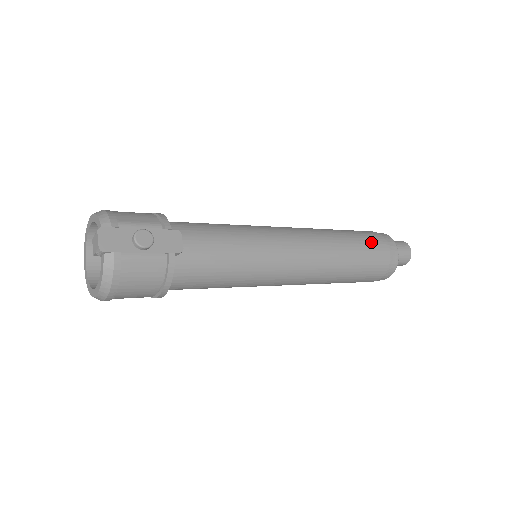
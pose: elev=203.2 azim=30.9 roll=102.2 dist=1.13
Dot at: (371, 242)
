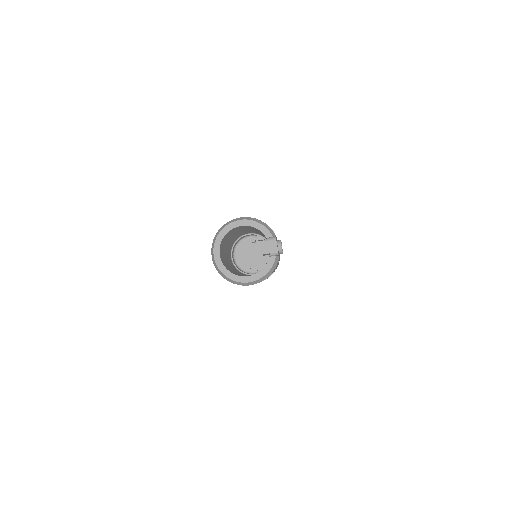
Dot at: occluded
